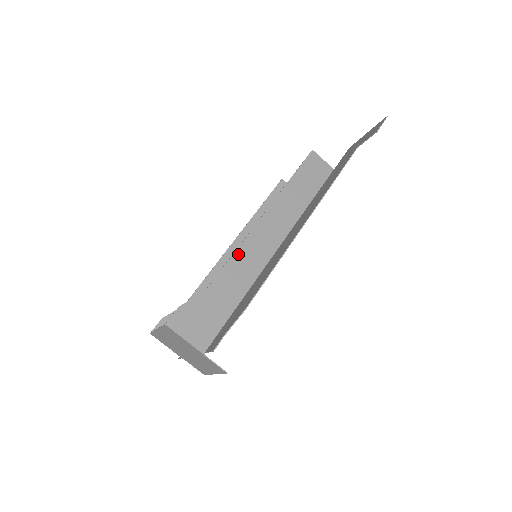
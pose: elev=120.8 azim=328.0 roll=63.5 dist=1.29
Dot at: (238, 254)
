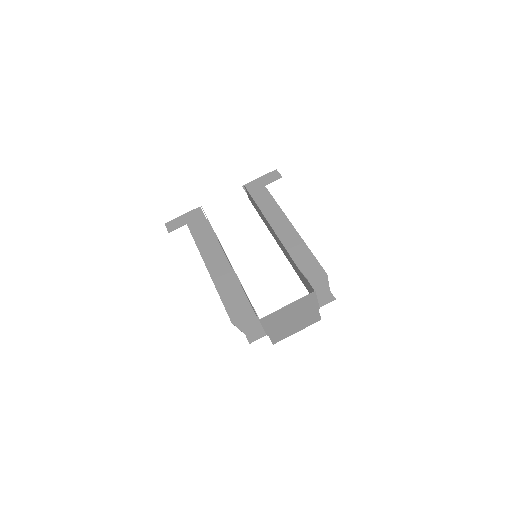
Dot at: (285, 248)
